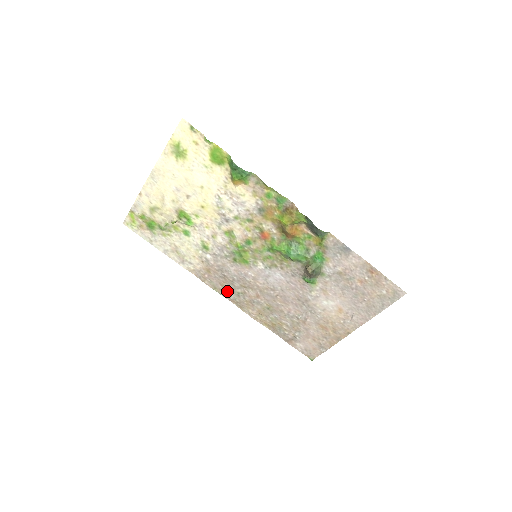
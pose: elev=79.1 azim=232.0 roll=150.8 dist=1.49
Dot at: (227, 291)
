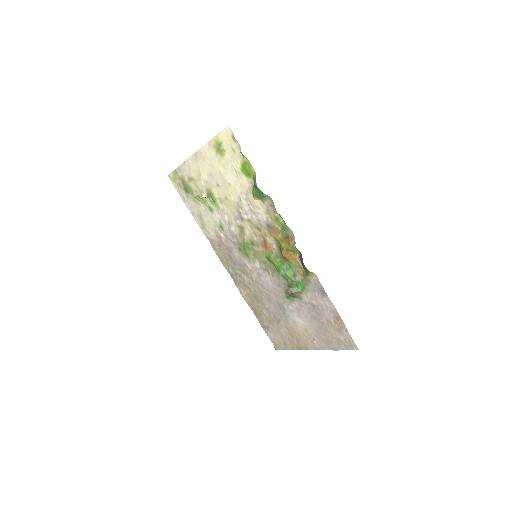
Dot at: (229, 267)
